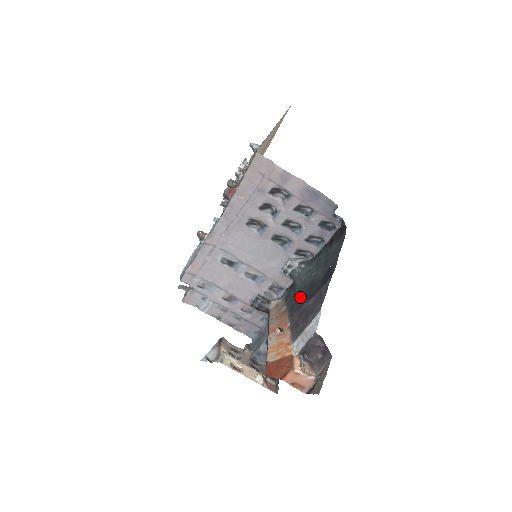
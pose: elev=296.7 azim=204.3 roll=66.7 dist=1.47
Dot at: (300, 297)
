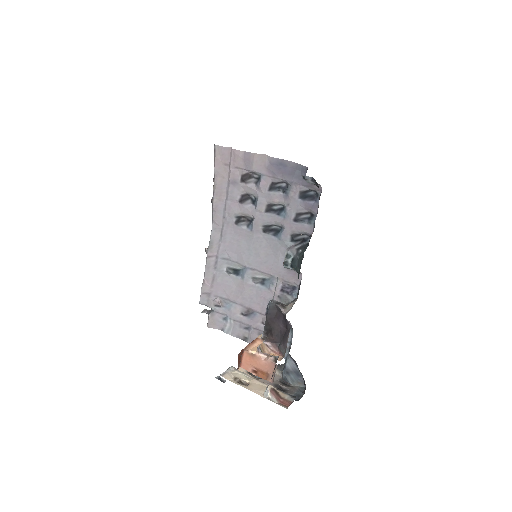
Dot at: occluded
